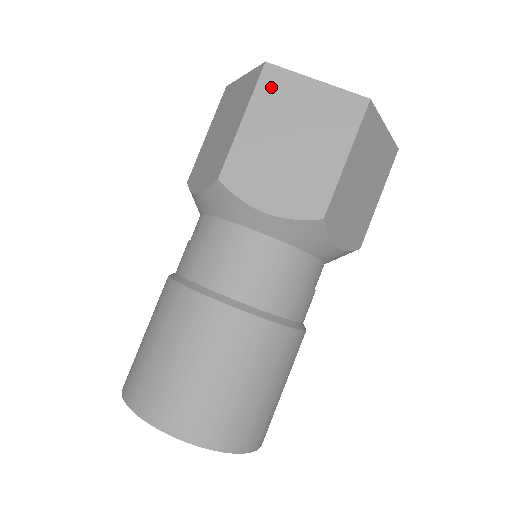
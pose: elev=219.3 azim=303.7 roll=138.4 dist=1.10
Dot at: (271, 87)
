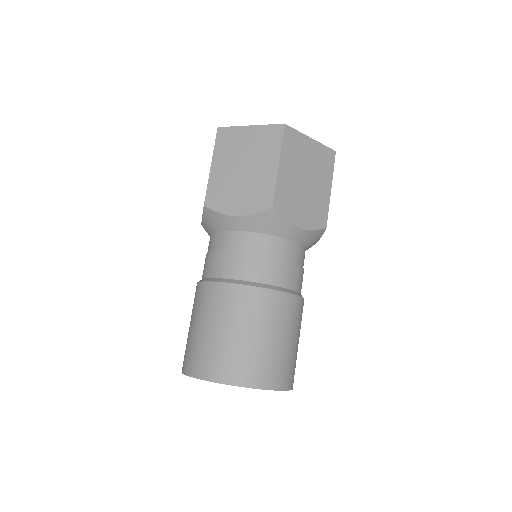
Dot at: (290, 142)
